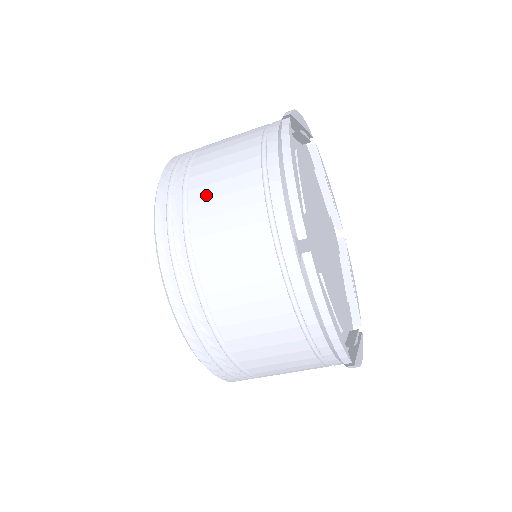
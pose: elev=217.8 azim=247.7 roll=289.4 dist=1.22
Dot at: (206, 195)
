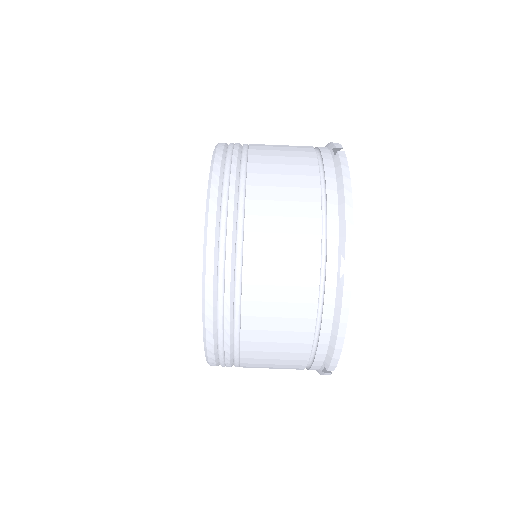
Dot at: (265, 195)
